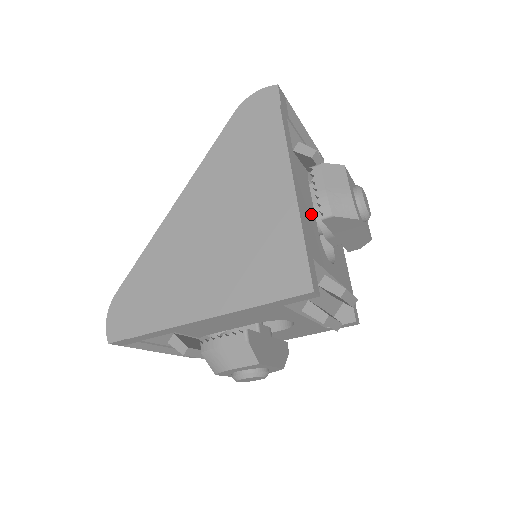
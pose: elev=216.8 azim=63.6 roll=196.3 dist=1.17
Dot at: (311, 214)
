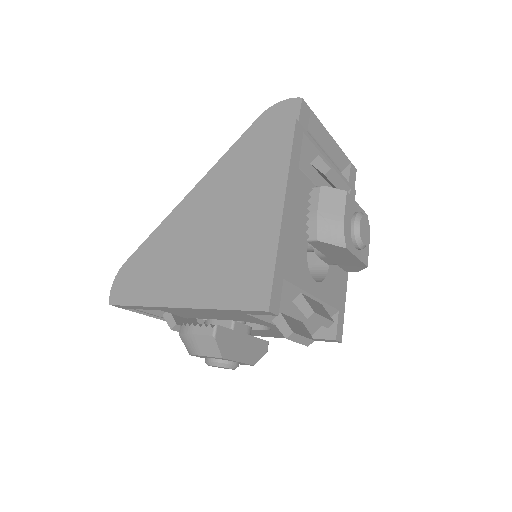
Dot at: (302, 232)
